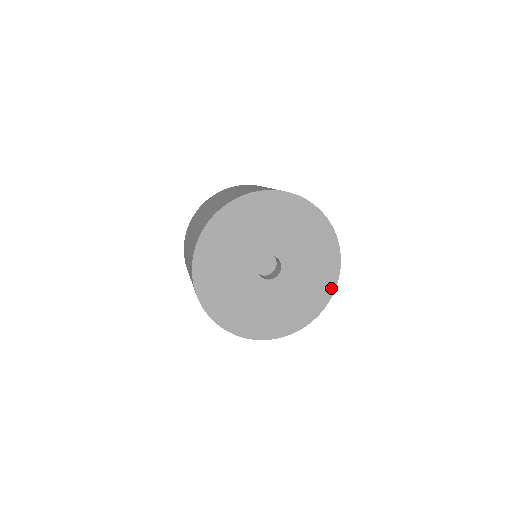
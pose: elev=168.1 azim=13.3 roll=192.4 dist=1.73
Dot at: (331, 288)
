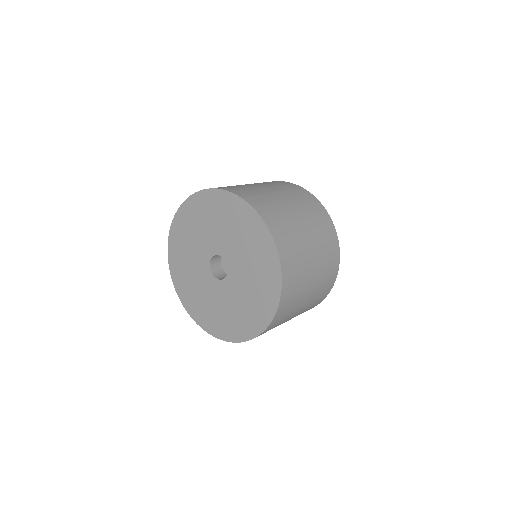
Dot at: (272, 309)
